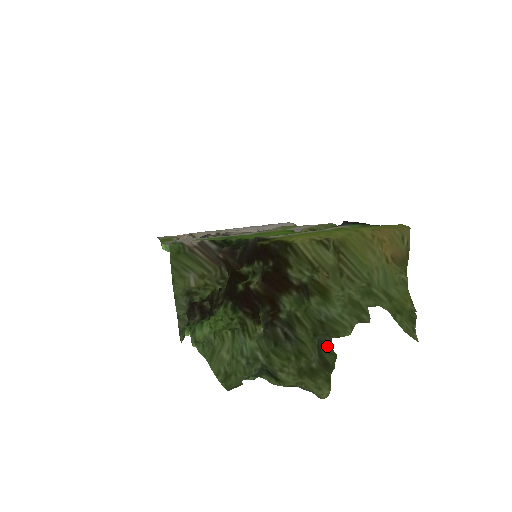
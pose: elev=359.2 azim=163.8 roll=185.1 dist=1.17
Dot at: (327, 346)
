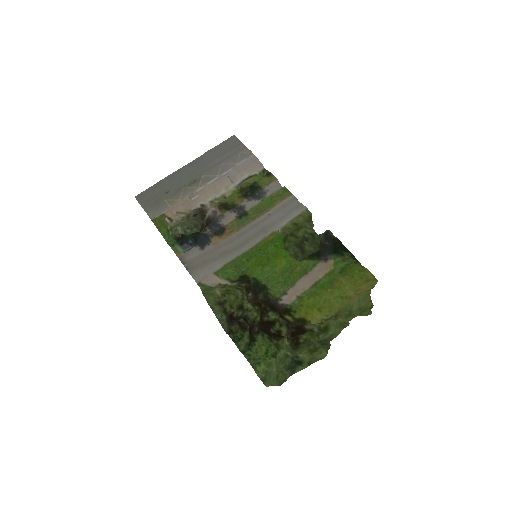
Dot at: (327, 344)
